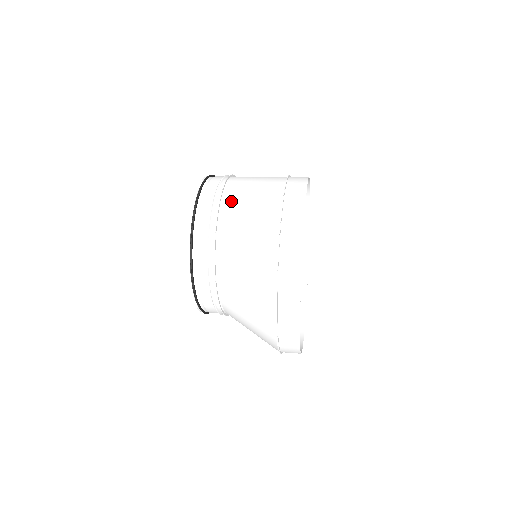
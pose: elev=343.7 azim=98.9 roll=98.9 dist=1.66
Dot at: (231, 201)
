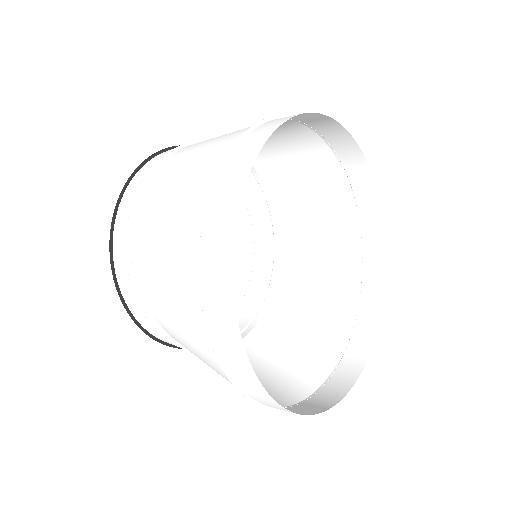
Dot at: (144, 243)
